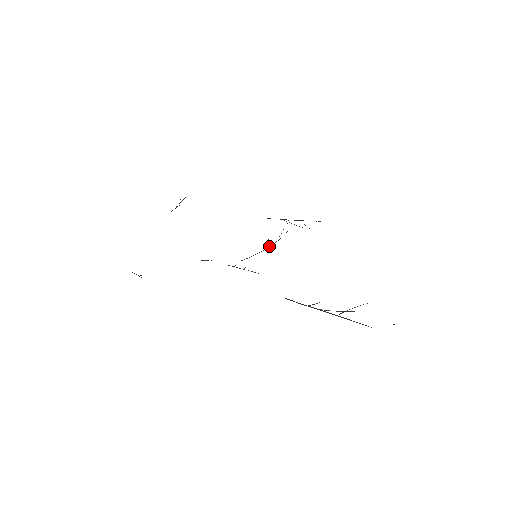
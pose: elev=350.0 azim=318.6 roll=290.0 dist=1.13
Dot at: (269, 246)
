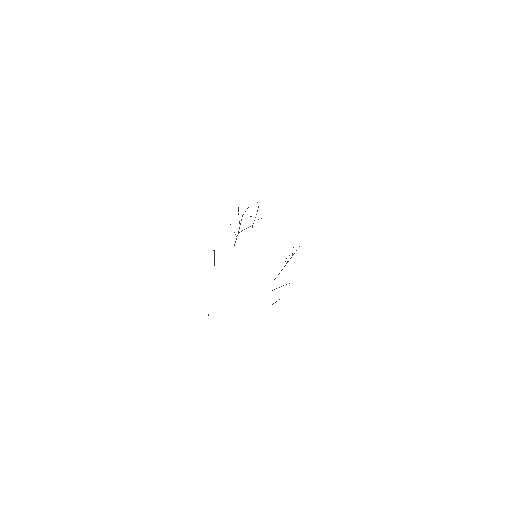
Dot at: occluded
